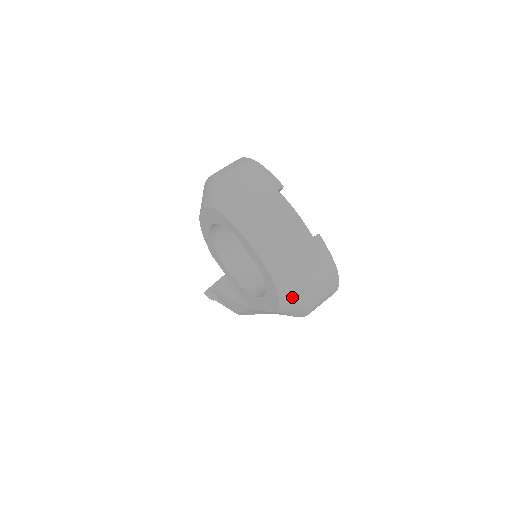
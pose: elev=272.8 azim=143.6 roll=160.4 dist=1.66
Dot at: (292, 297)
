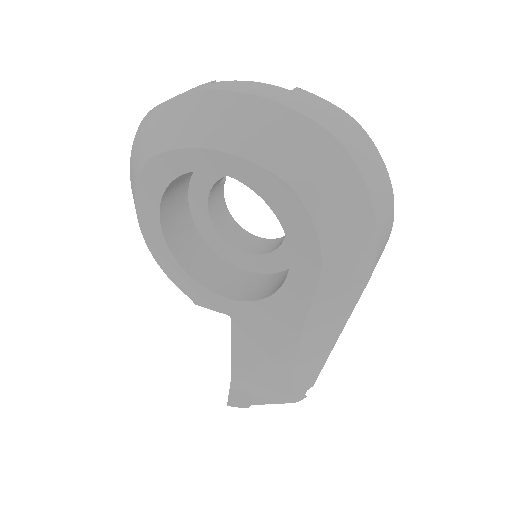
Dot at: (324, 190)
